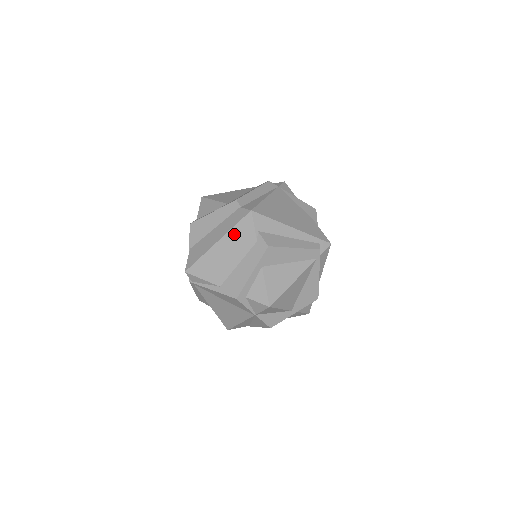
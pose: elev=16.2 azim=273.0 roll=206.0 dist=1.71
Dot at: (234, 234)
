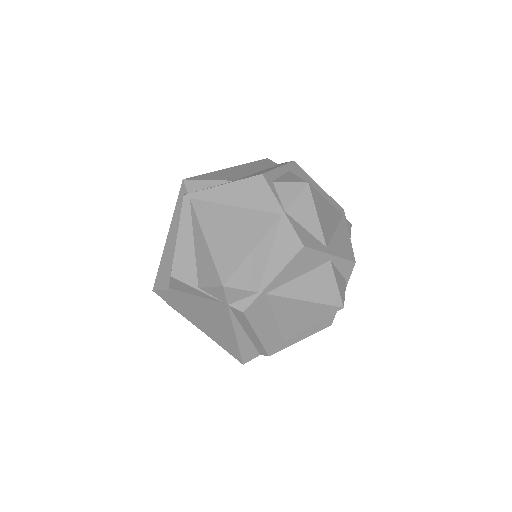
Dot at: (250, 164)
